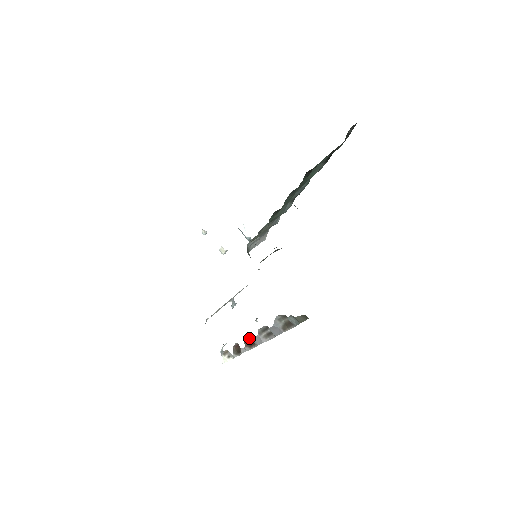
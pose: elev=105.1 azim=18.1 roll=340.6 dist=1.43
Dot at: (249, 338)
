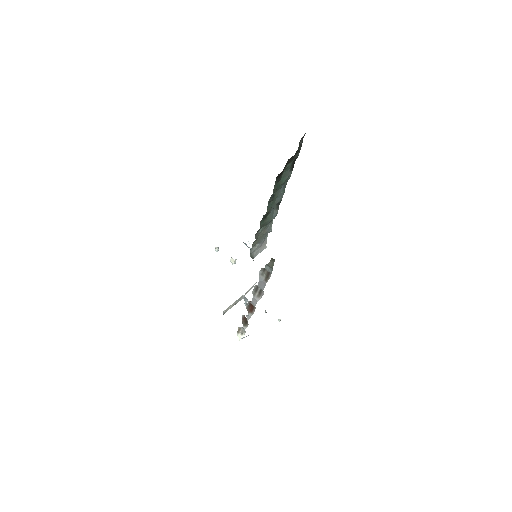
Dot at: (250, 305)
